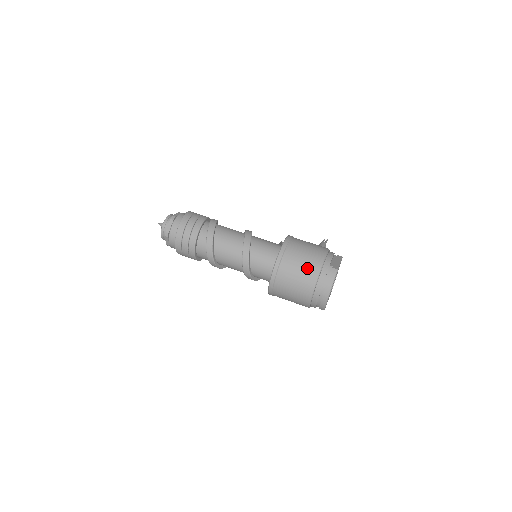
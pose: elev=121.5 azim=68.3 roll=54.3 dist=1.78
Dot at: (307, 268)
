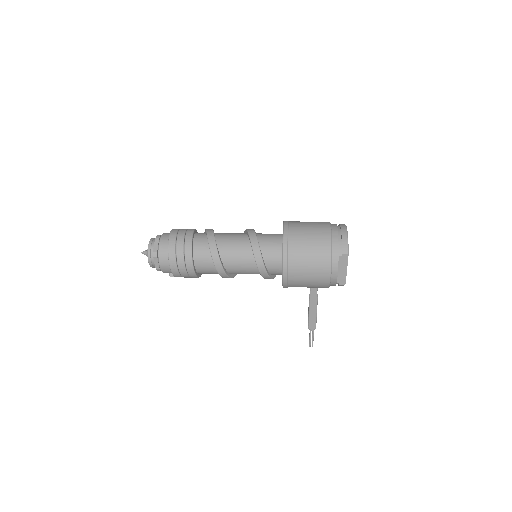
Dot at: occluded
